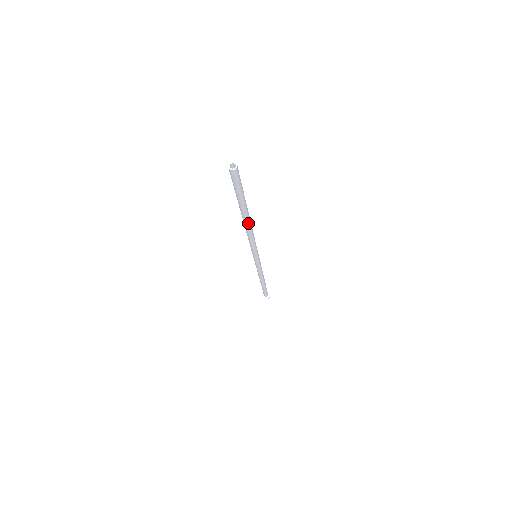
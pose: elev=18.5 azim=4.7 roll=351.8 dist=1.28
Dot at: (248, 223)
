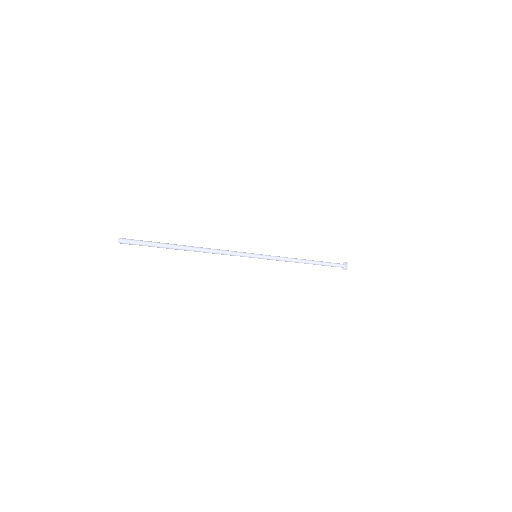
Dot at: occluded
